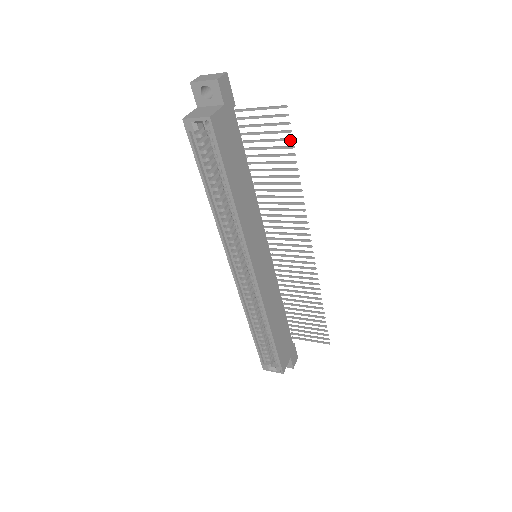
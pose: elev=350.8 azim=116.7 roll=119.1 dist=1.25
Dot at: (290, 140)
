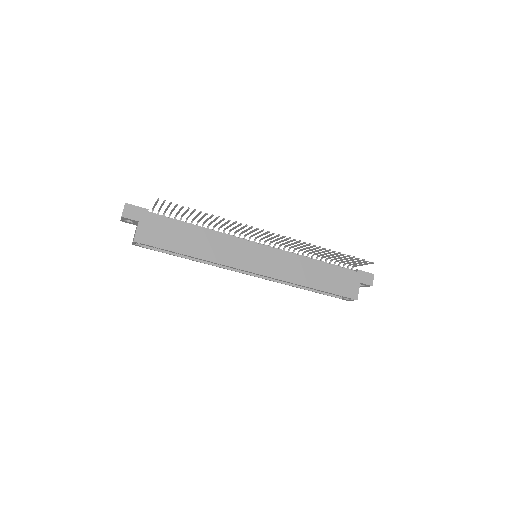
Dot at: (183, 207)
